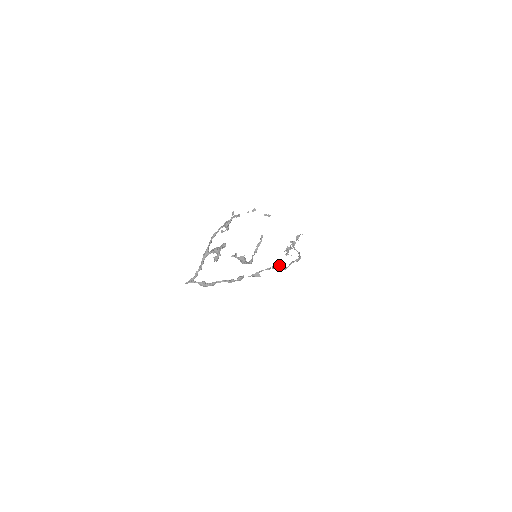
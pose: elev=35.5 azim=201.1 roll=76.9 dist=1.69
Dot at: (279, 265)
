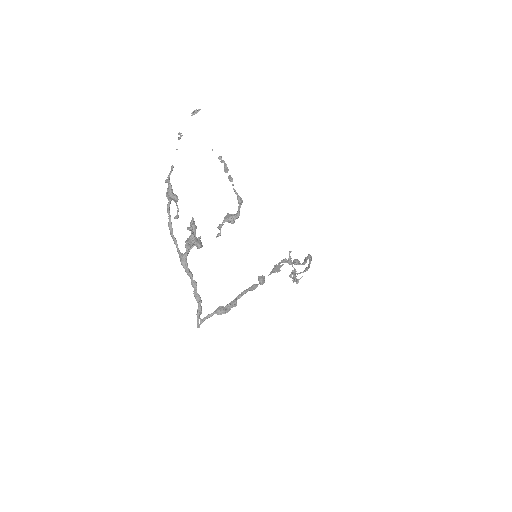
Dot at: (294, 260)
